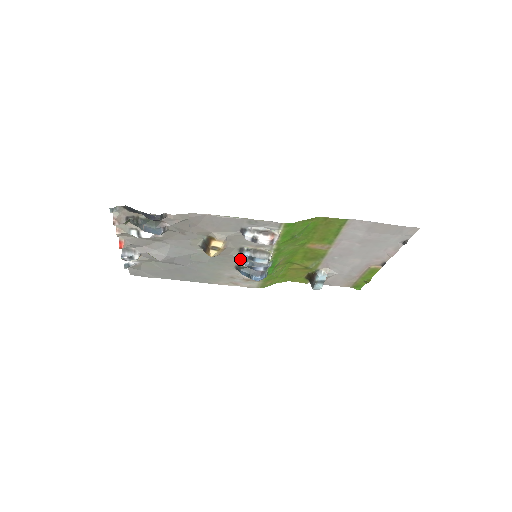
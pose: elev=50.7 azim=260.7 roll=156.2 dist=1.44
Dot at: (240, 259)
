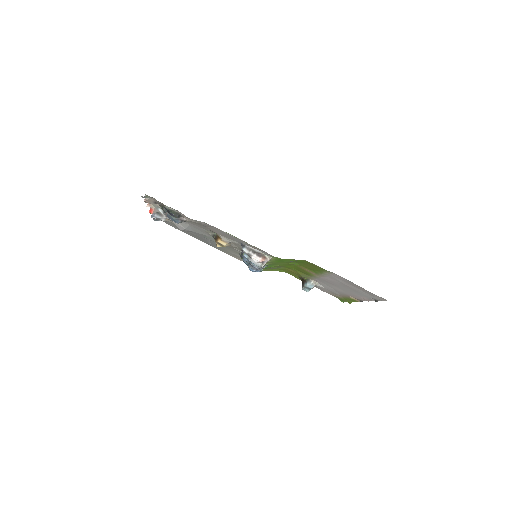
Dot at: (242, 253)
